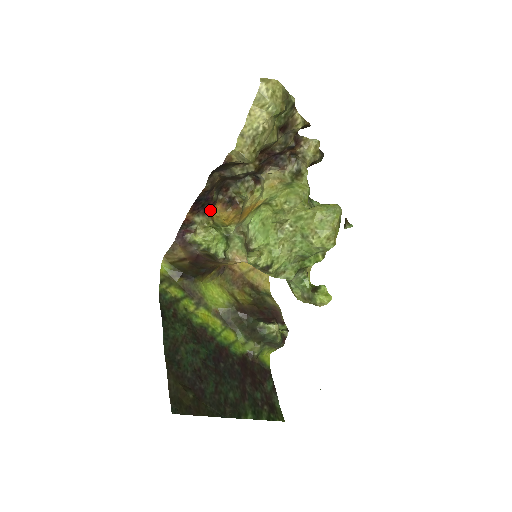
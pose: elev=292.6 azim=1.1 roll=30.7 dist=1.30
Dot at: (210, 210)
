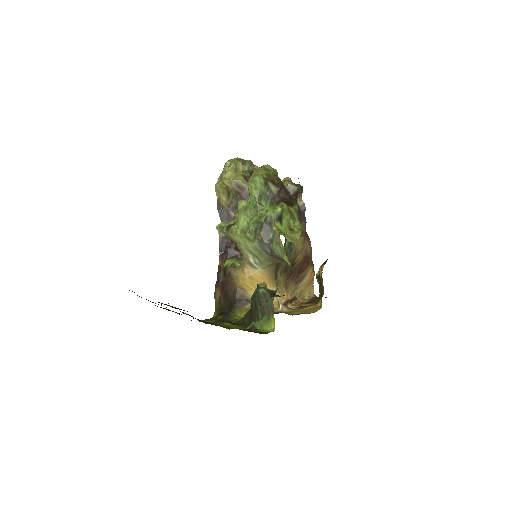
Dot at: occluded
